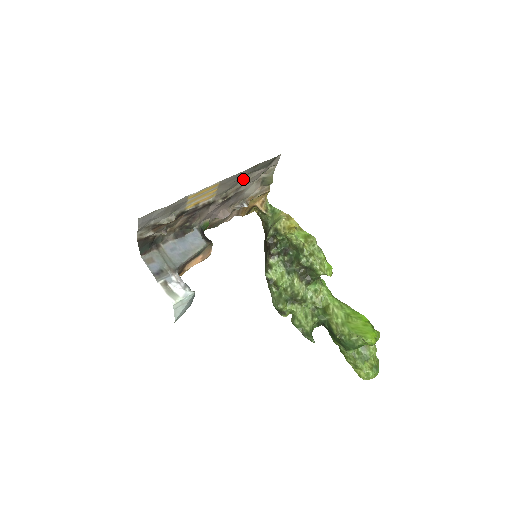
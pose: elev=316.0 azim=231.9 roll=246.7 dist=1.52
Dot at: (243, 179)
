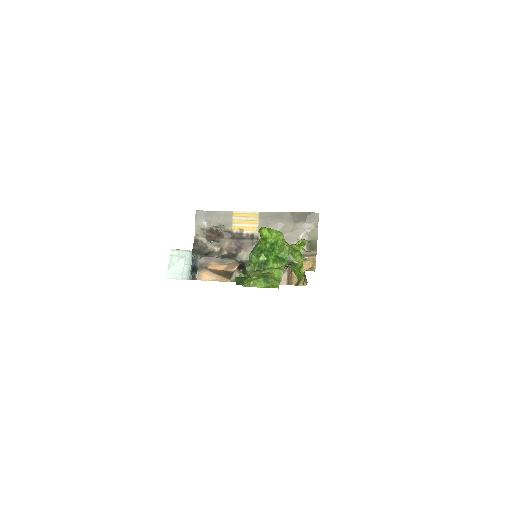
Dot at: (285, 228)
